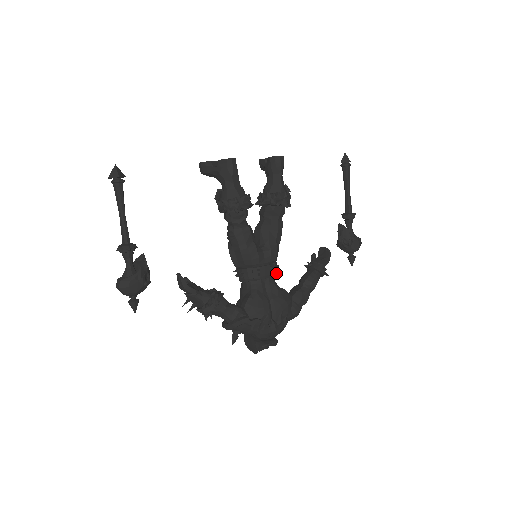
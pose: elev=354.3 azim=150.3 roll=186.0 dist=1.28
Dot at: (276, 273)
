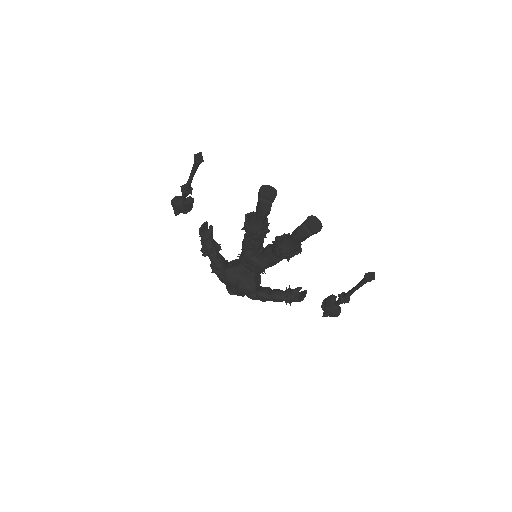
Dot at: (258, 274)
